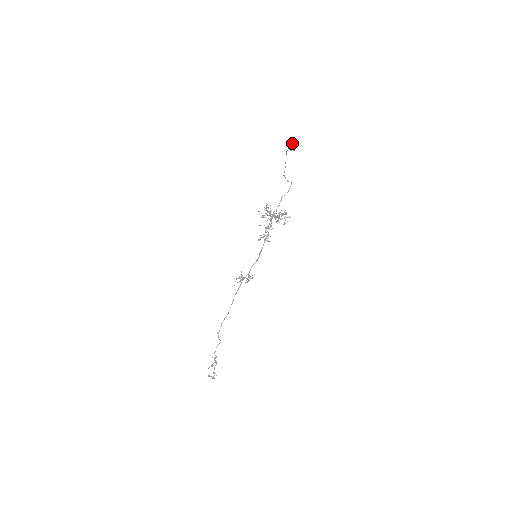
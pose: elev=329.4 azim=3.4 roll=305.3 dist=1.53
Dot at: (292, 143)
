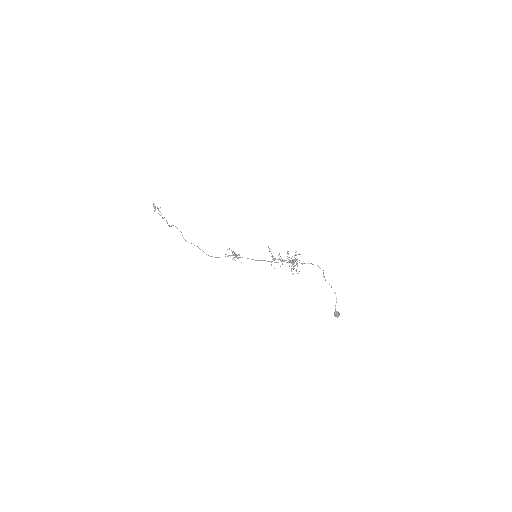
Dot at: occluded
